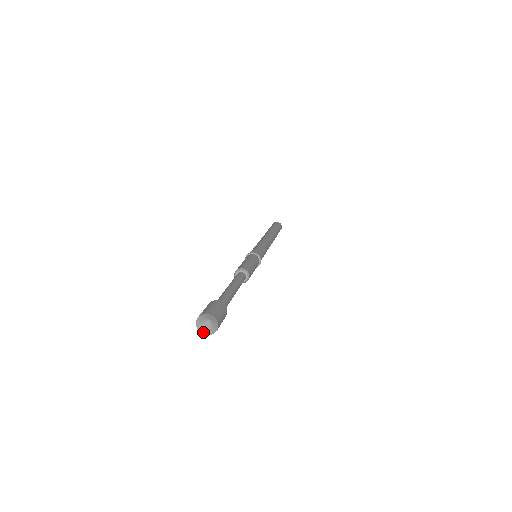
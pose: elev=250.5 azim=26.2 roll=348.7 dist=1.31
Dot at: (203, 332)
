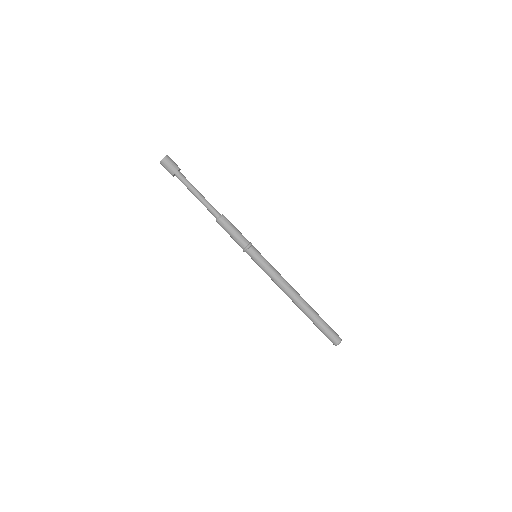
Dot at: (161, 162)
